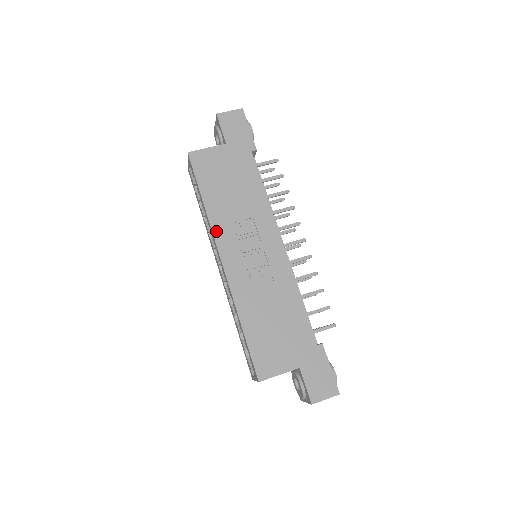
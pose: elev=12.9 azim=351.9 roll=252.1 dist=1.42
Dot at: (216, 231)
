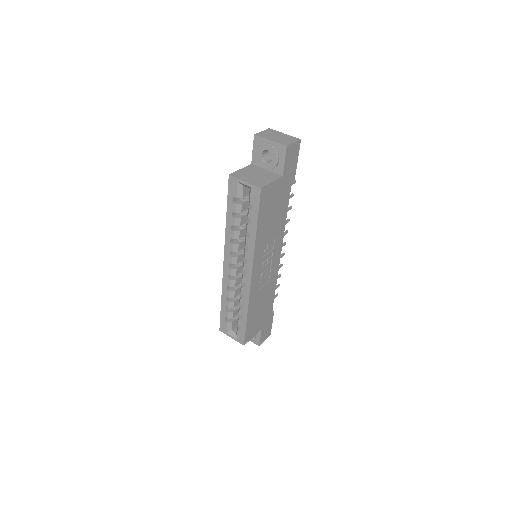
Dot at: (256, 255)
